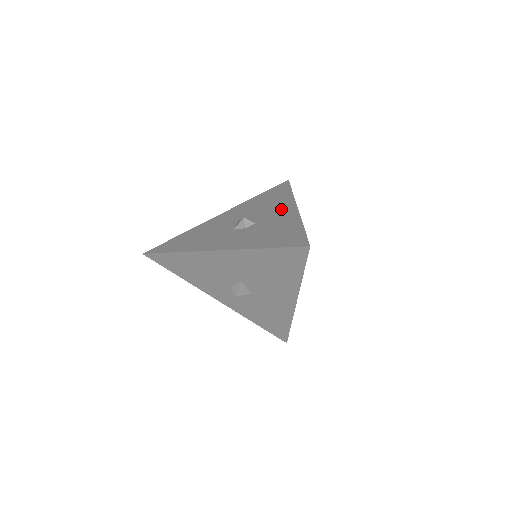
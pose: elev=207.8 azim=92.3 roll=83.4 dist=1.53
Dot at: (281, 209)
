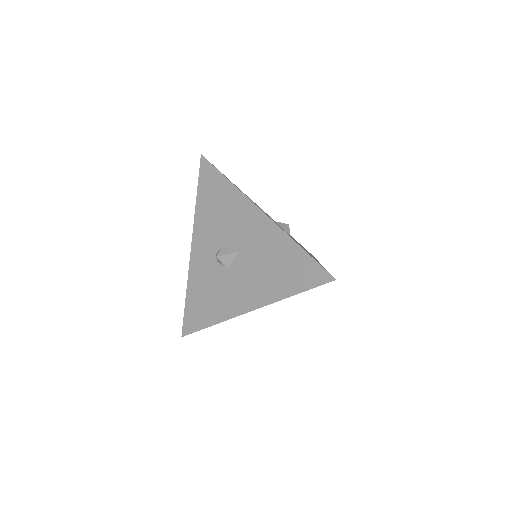
Dot at: (309, 253)
